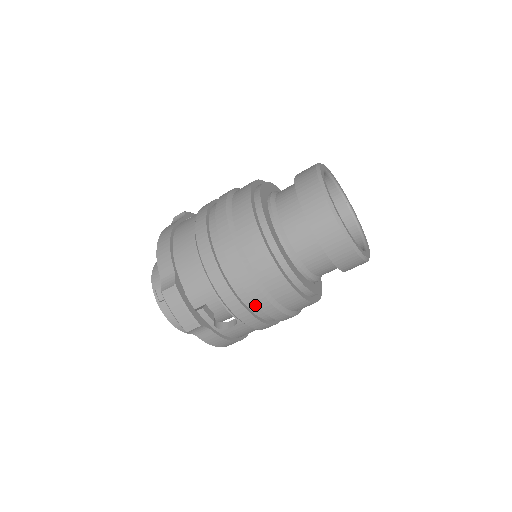
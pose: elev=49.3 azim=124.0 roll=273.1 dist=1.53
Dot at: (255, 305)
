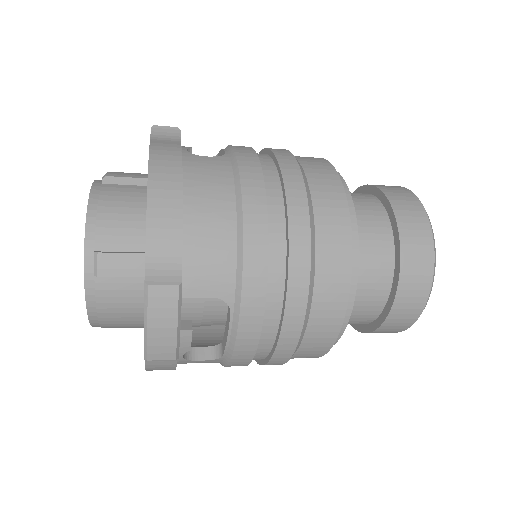
Dot at: (266, 349)
